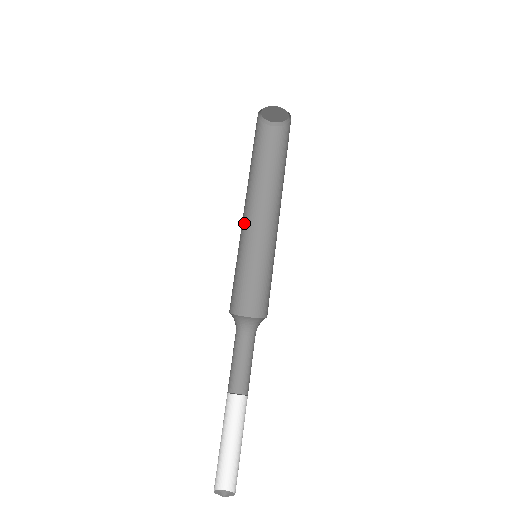
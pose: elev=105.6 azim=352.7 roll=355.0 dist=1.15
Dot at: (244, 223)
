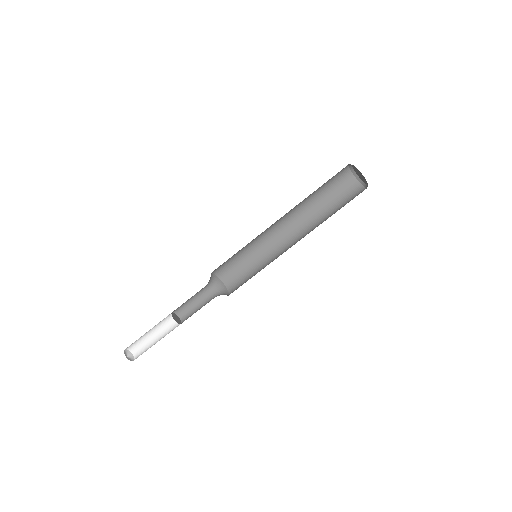
Dot at: (273, 230)
